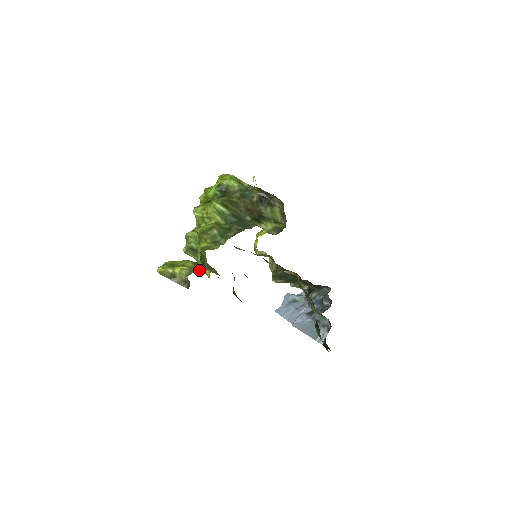
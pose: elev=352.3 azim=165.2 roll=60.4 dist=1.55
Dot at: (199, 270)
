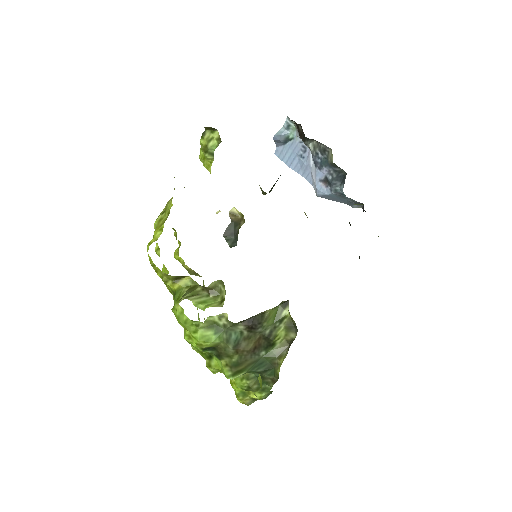
Dot at: occluded
